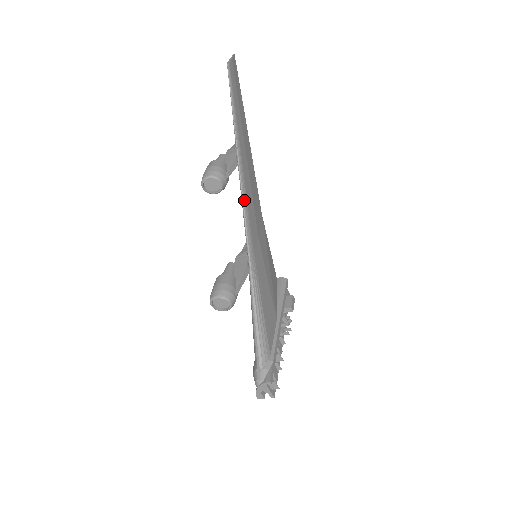
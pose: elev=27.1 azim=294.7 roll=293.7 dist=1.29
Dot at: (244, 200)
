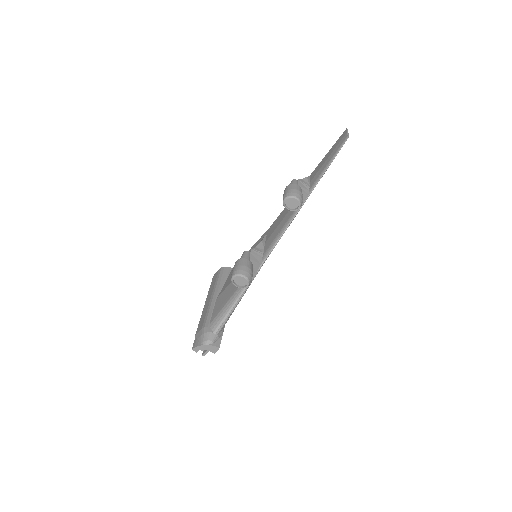
Dot at: occluded
